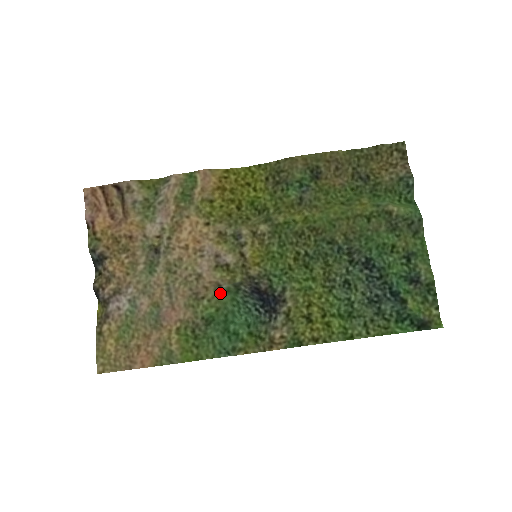
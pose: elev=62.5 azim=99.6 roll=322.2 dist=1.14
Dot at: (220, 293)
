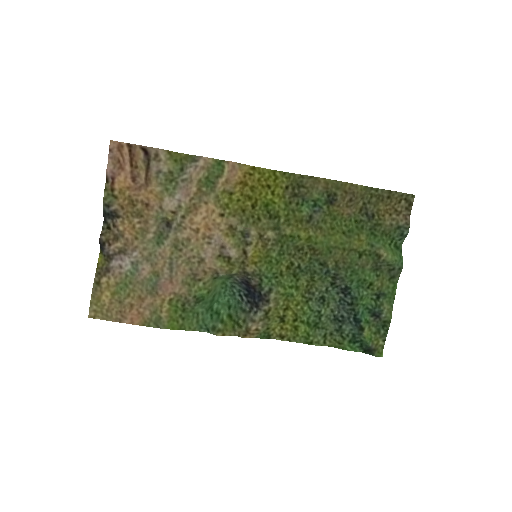
Dot at: (215, 278)
